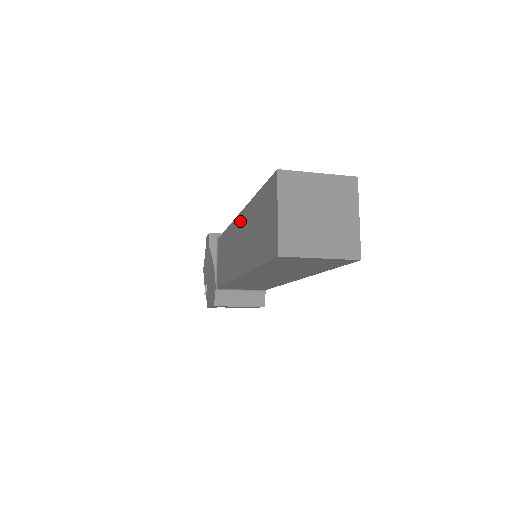
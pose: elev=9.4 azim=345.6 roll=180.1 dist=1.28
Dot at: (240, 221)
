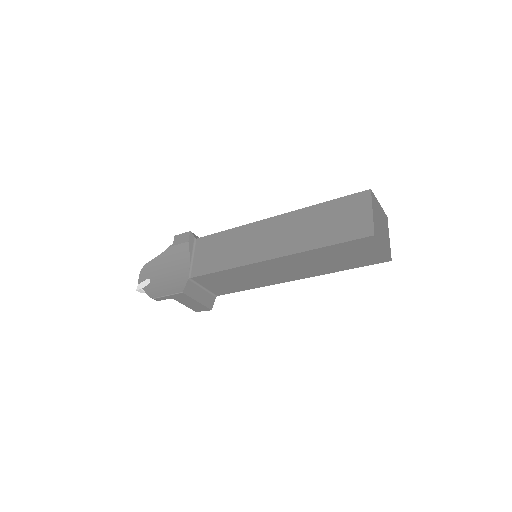
Dot at: (278, 221)
